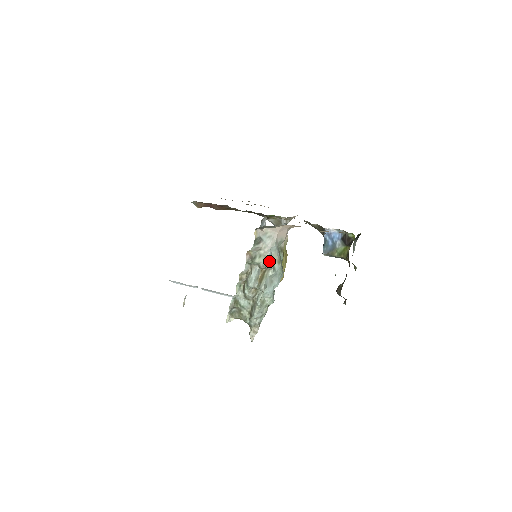
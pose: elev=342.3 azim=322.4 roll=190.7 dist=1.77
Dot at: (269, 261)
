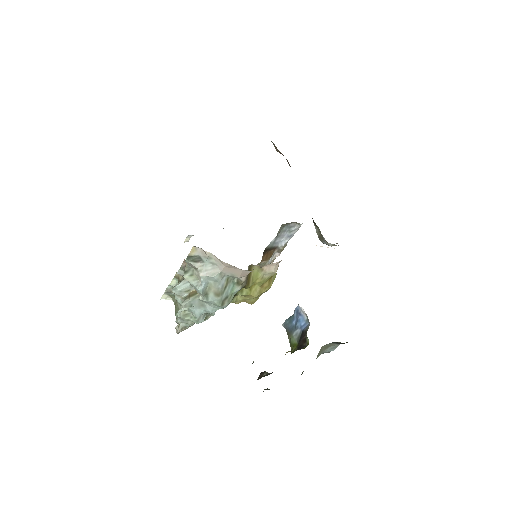
Dot at: (197, 287)
